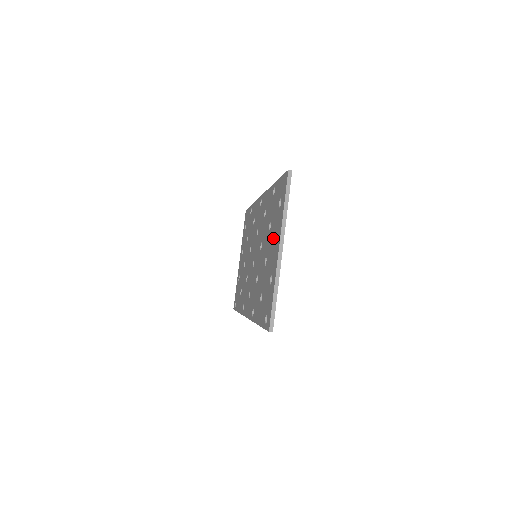
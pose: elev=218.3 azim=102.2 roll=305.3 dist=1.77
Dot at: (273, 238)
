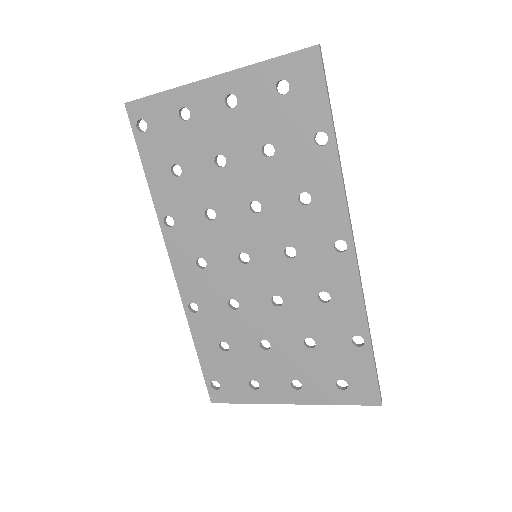
Dot at: (298, 373)
